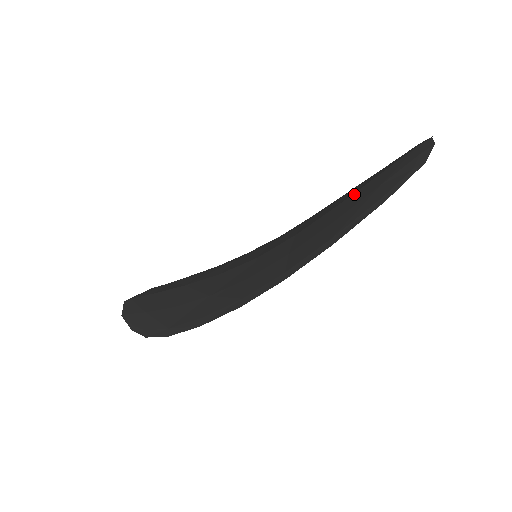
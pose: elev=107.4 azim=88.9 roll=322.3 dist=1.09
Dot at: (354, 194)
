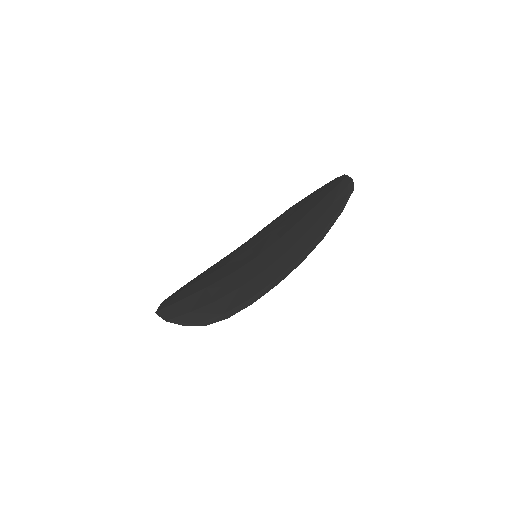
Dot at: (313, 209)
